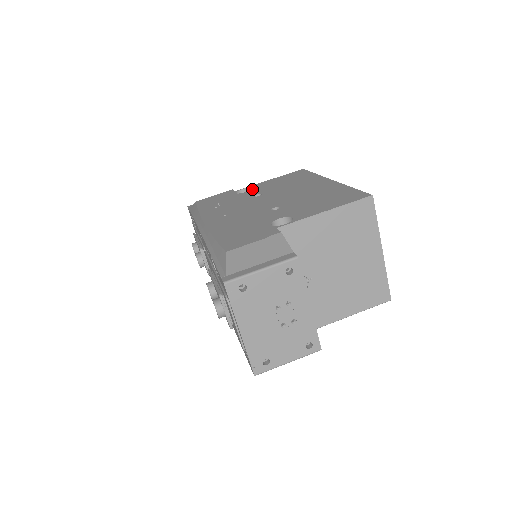
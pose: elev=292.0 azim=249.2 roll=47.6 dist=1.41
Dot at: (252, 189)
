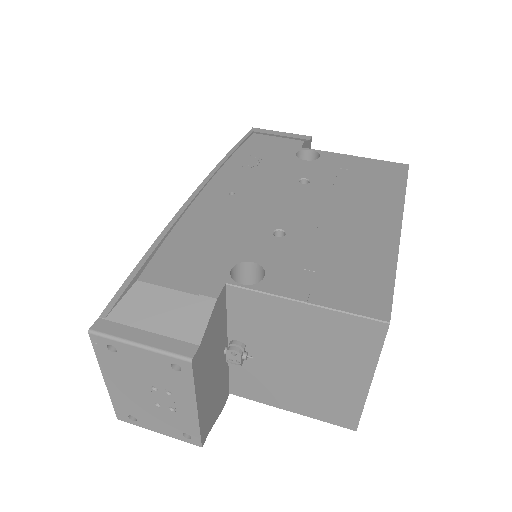
Dot at: (316, 160)
